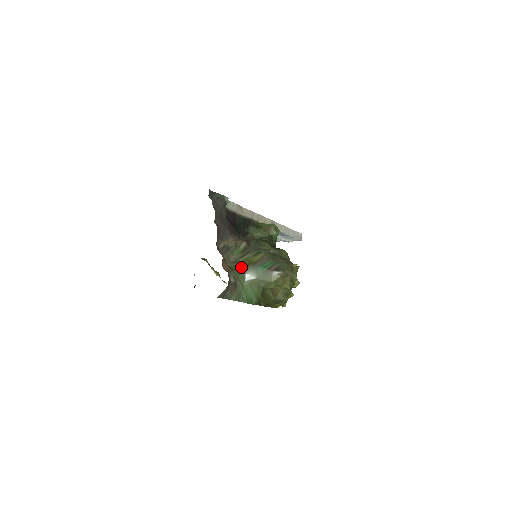
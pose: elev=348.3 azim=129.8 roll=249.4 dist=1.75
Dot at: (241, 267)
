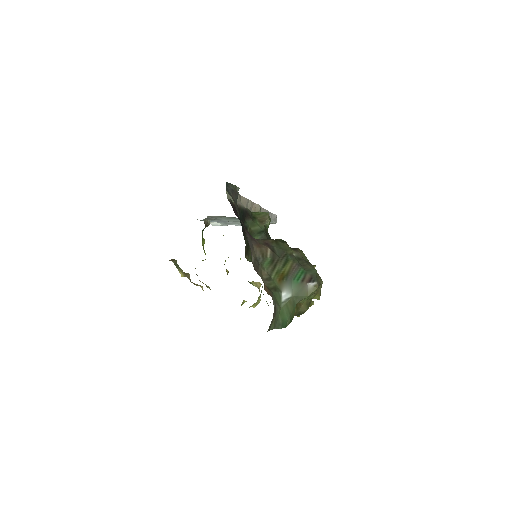
Dot at: (276, 284)
